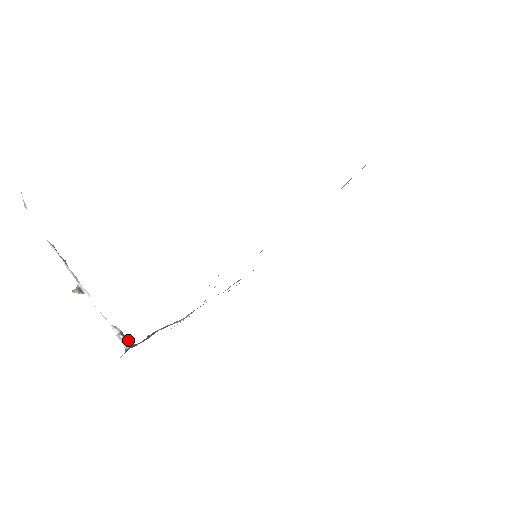
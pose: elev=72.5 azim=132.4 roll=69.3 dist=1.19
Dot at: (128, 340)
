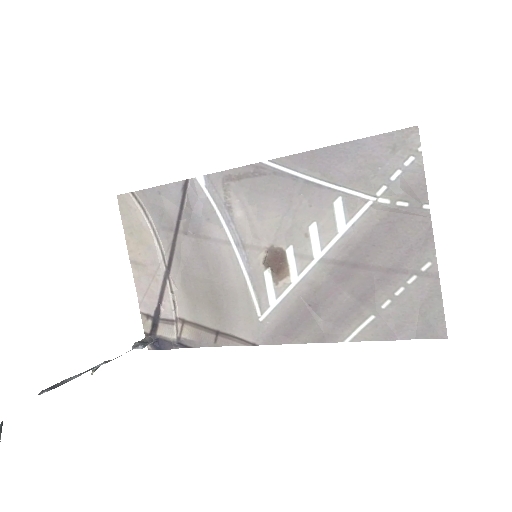
Dot at: (150, 342)
